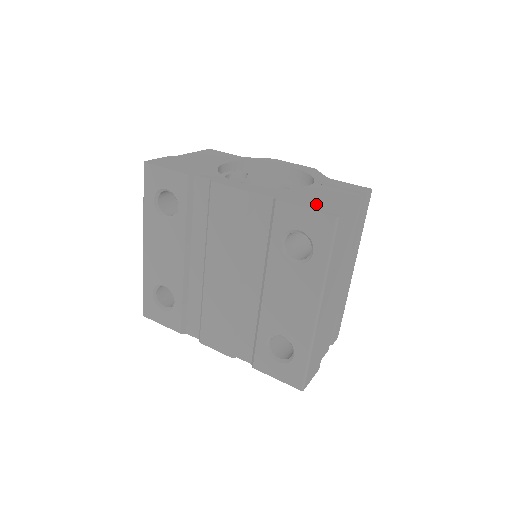
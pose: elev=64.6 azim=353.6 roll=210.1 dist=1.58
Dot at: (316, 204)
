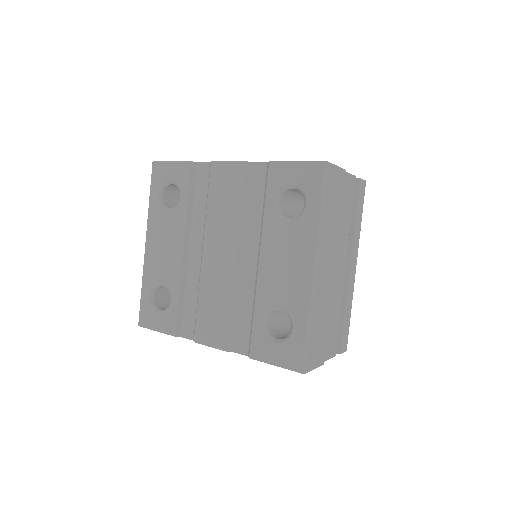
Dot at: occluded
